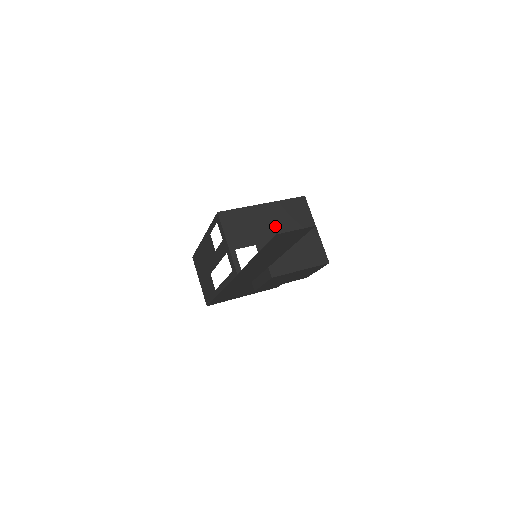
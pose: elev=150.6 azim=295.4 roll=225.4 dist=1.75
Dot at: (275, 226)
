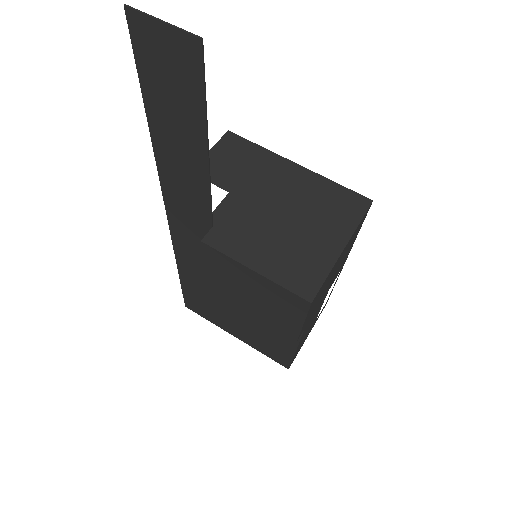
Dot at: (283, 196)
